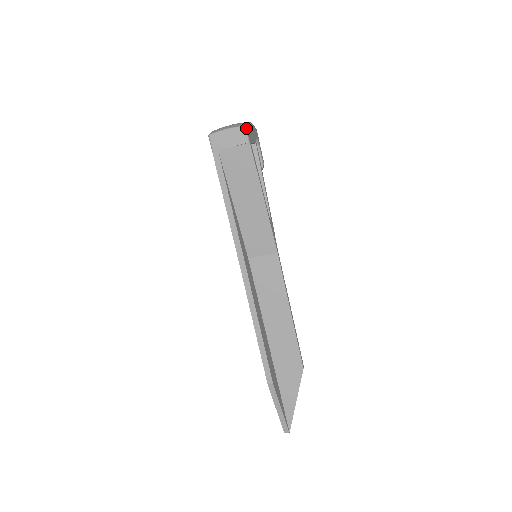
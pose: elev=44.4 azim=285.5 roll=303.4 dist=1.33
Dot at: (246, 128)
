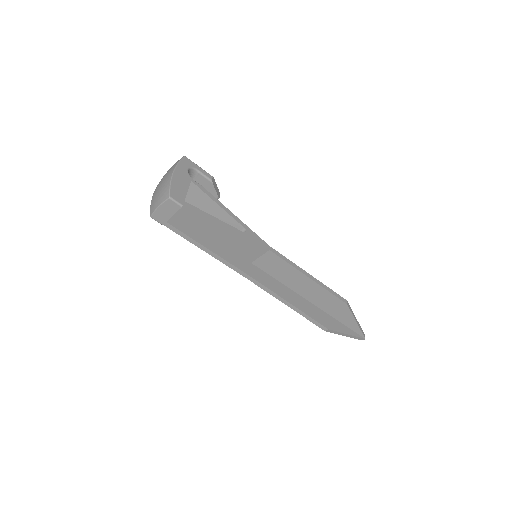
Dot at: (171, 198)
